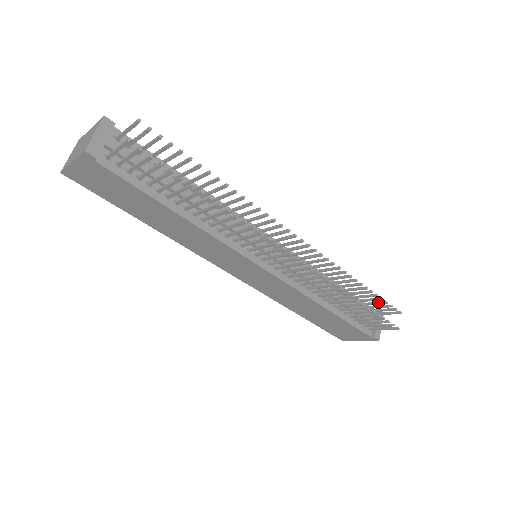
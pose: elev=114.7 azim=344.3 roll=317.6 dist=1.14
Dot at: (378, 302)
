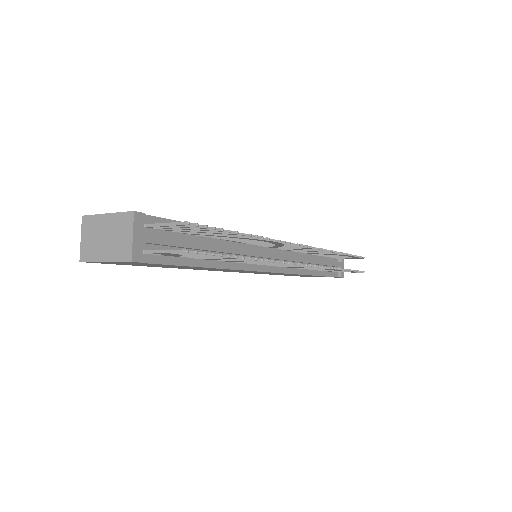
Dot at: occluded
